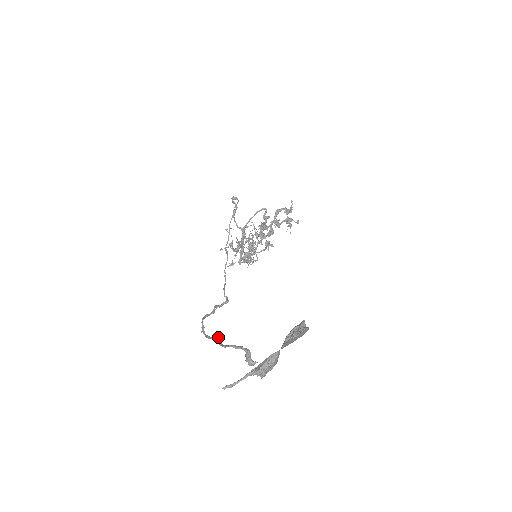
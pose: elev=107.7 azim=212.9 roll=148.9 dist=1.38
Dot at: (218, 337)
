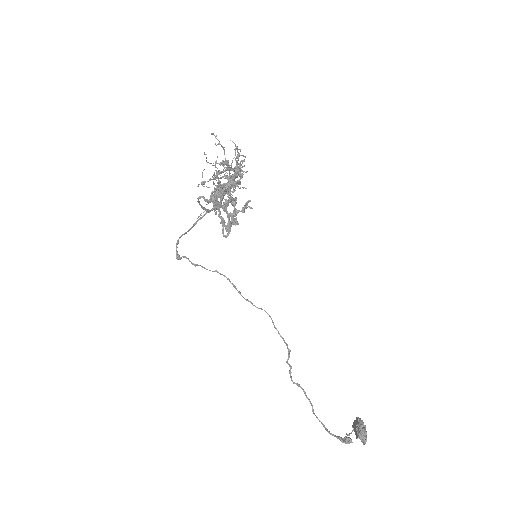
Dot at: (316, 417)
